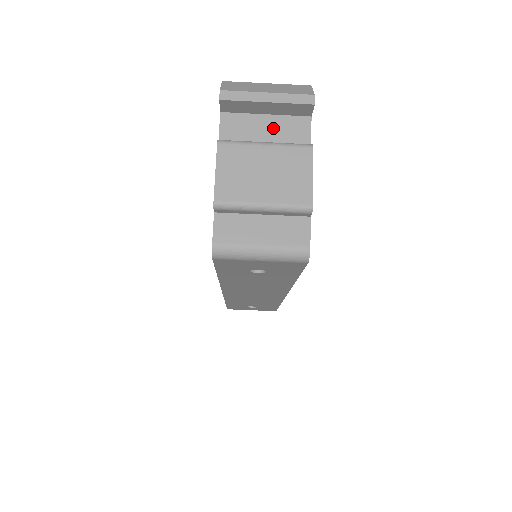
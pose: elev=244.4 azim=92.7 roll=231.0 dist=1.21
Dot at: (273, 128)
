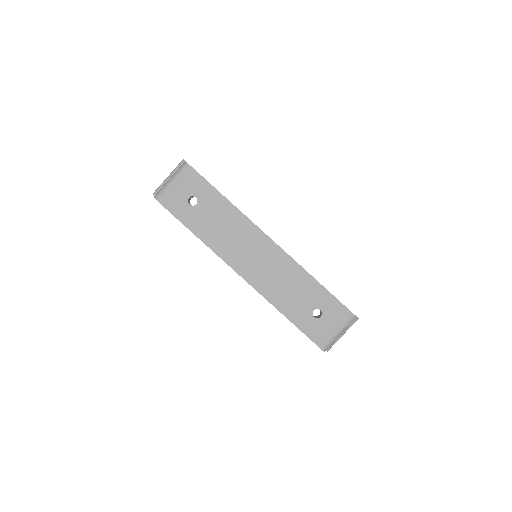
Dot at: occluded
